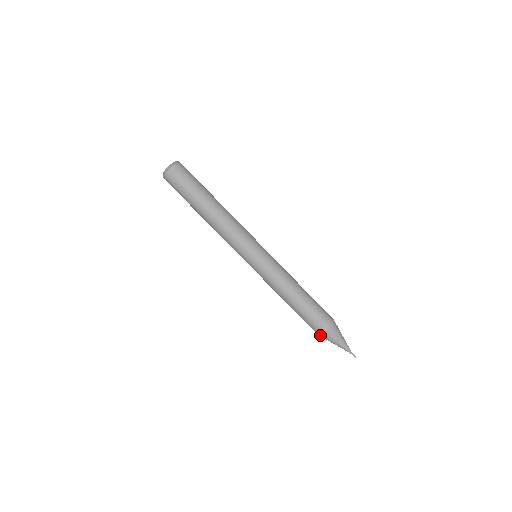
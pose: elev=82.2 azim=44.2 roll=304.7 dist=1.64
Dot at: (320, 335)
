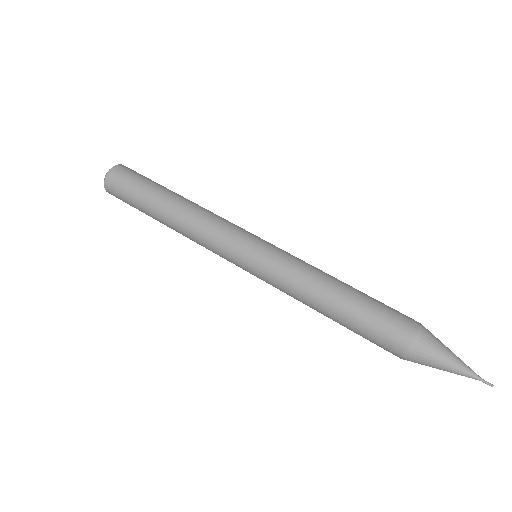
Dot at: (412, 342)
